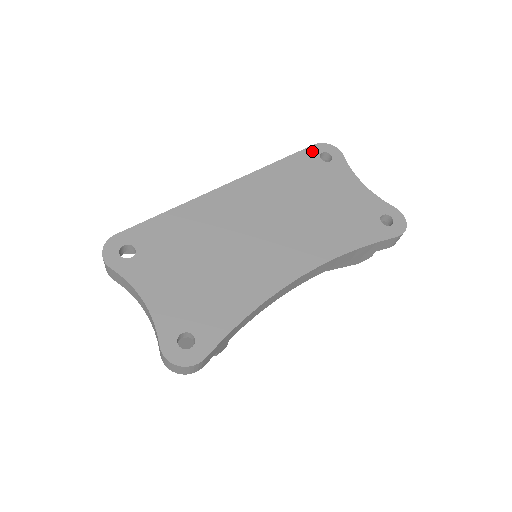
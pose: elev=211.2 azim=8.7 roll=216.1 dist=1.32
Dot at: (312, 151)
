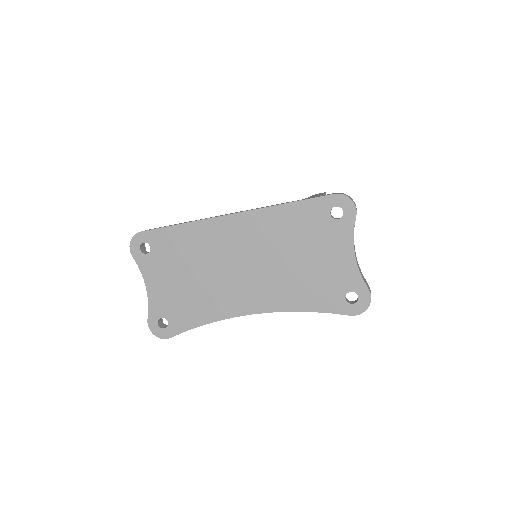
Dot at: (327, 202)
